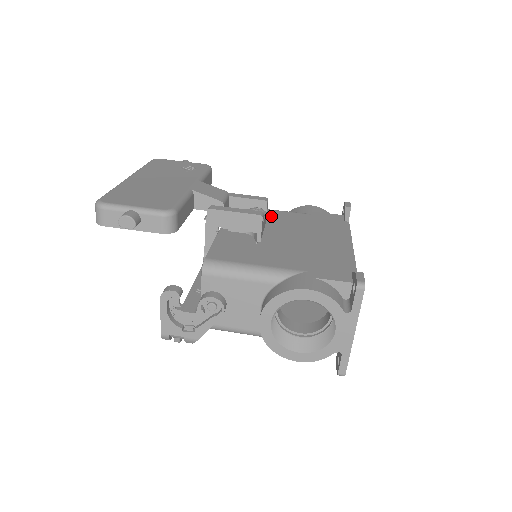
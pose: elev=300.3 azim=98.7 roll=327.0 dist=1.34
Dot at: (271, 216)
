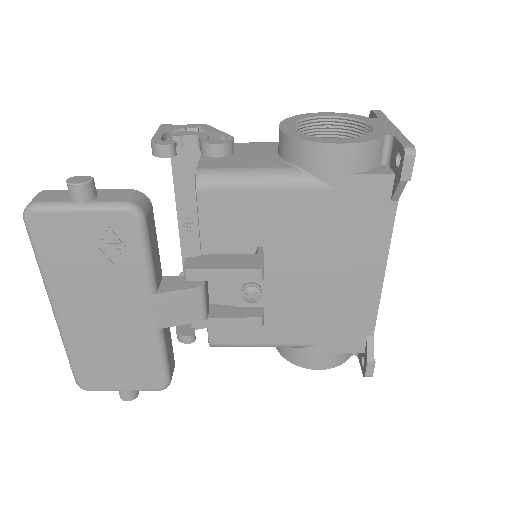
Dot at: (268, 216)
